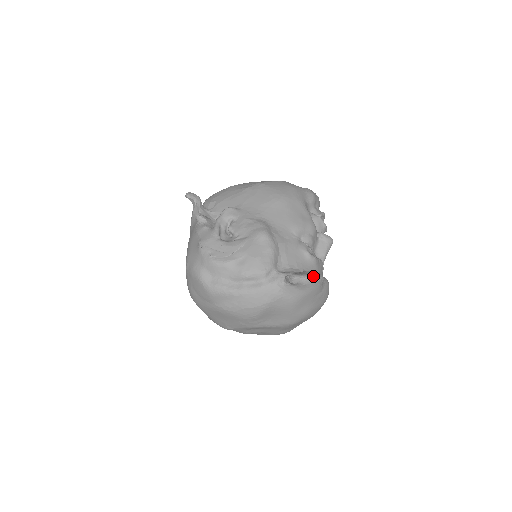
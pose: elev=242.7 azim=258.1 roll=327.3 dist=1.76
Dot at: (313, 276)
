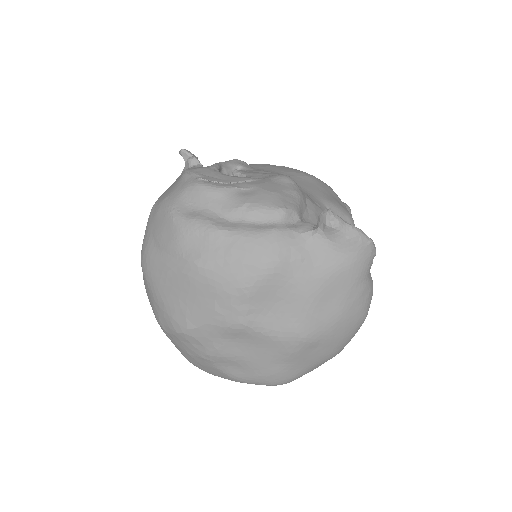
Dot at: (363, 232)
